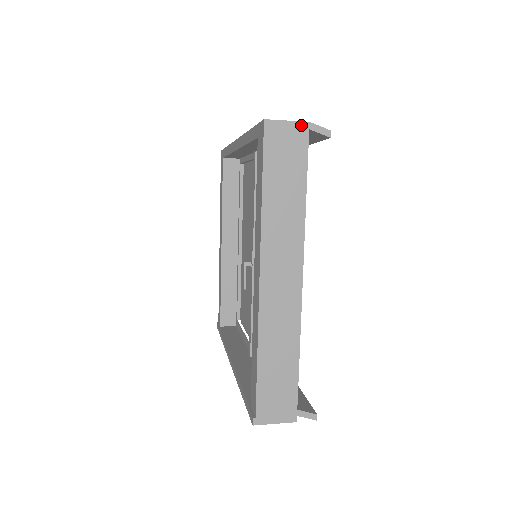
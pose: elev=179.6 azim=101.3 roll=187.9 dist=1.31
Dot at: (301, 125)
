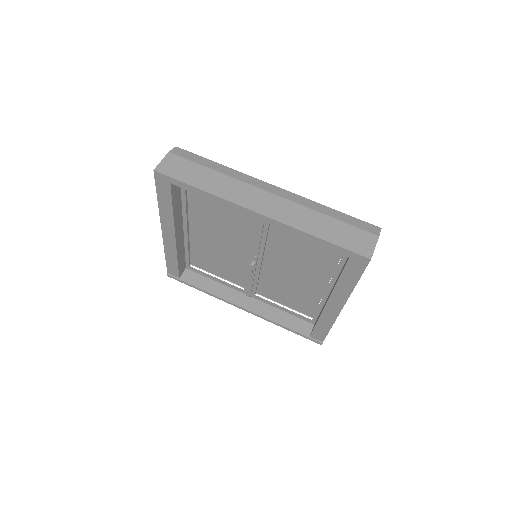
Dot at: occluded
